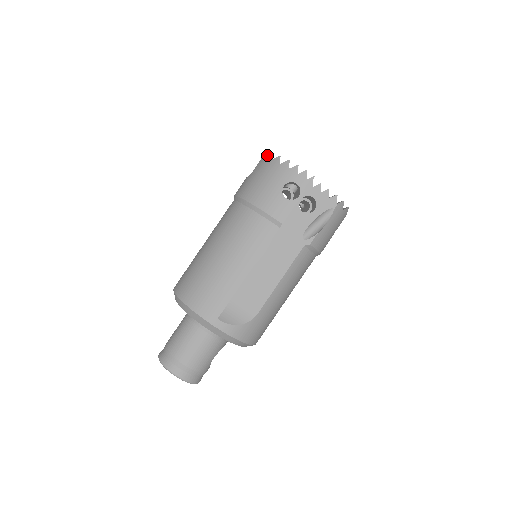
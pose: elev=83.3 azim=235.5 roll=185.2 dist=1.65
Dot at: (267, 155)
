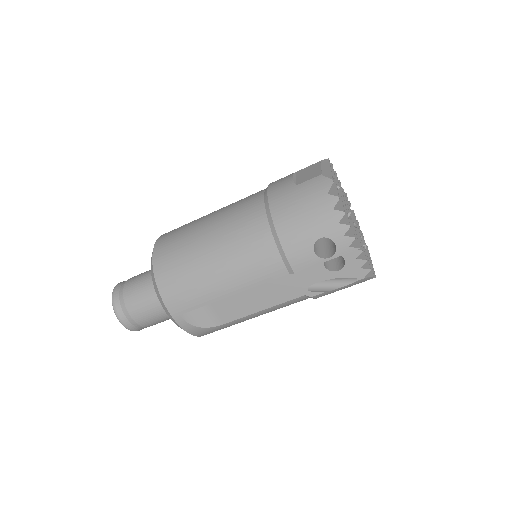
Dot at: (328, 180)
